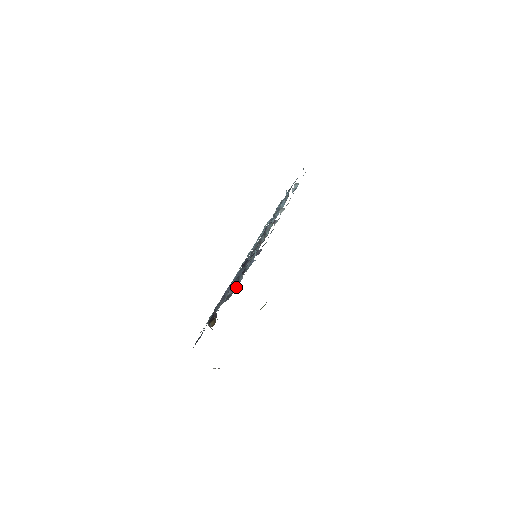
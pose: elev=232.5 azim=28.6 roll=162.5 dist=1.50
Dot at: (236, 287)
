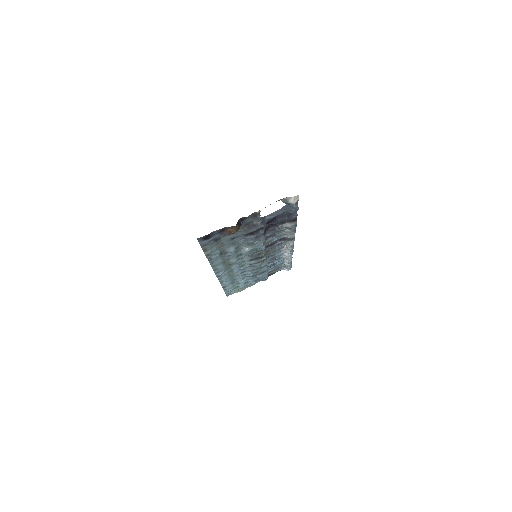
Dot at: (263, 226)
